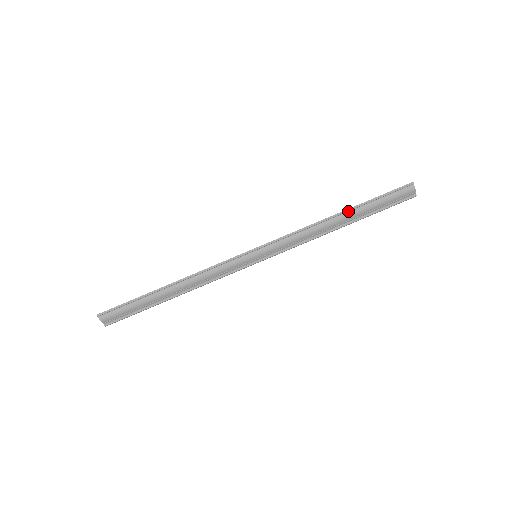
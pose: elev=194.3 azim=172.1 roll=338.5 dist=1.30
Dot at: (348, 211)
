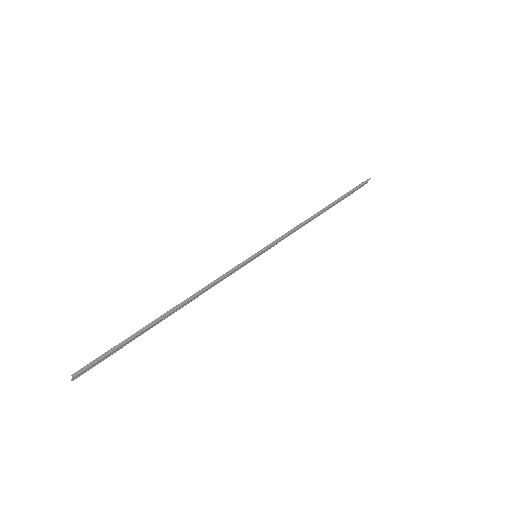
Dot at: (330, 205)
